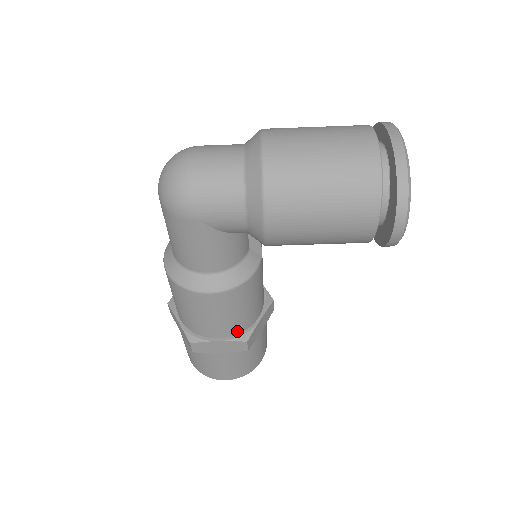
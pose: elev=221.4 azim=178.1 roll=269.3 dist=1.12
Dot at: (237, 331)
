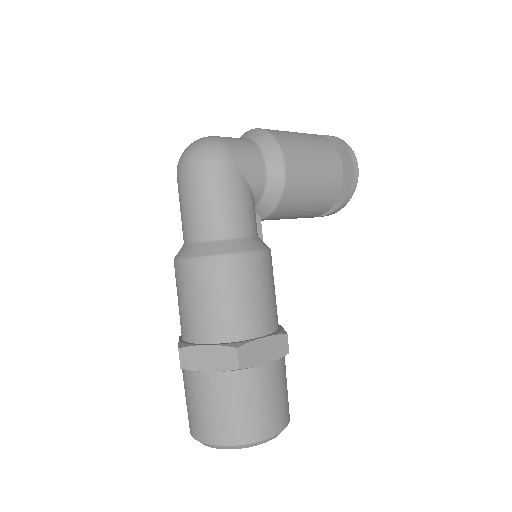
Dot at: (273, 326)
